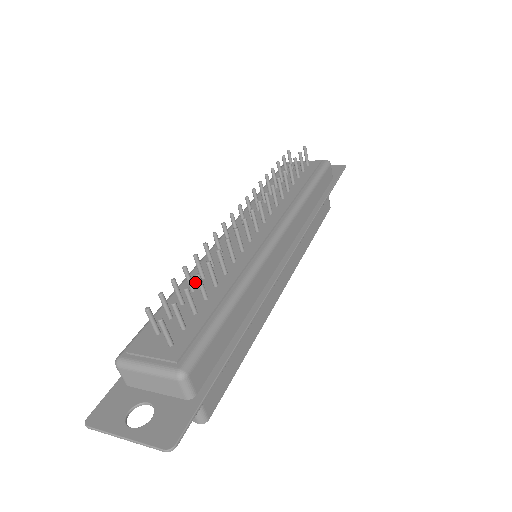
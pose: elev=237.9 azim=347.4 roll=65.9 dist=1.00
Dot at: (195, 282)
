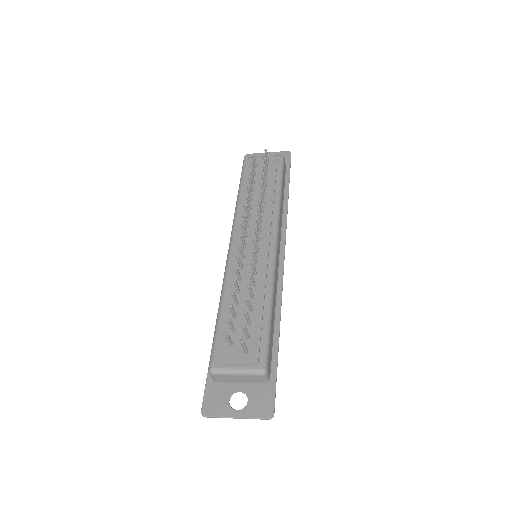
Dot at: occluded
